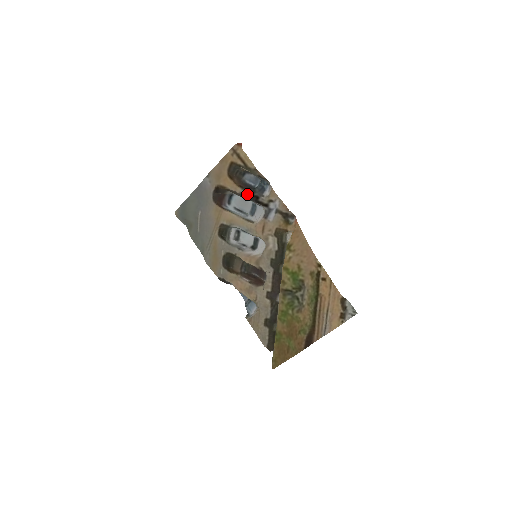
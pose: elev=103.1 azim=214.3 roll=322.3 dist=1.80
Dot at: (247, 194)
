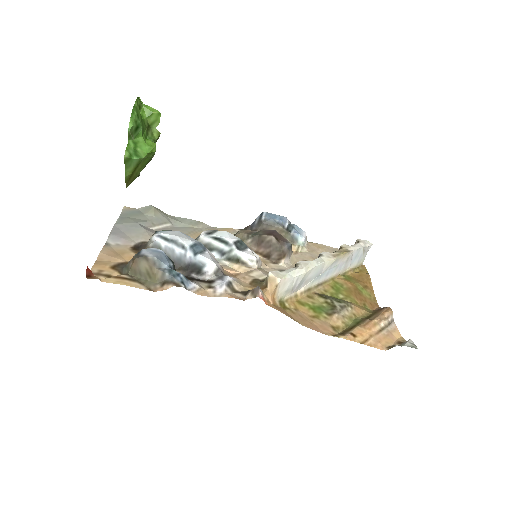
Dot at: occluded
